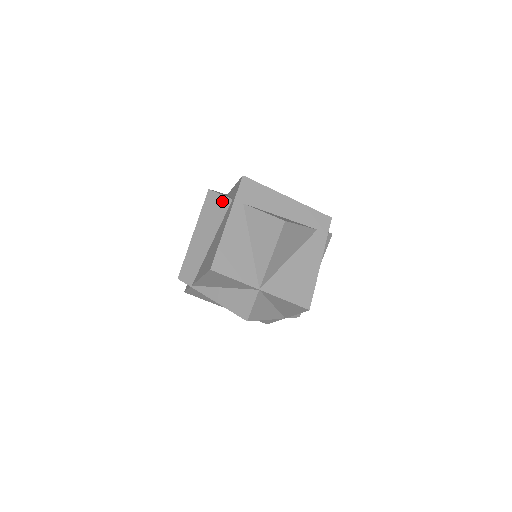
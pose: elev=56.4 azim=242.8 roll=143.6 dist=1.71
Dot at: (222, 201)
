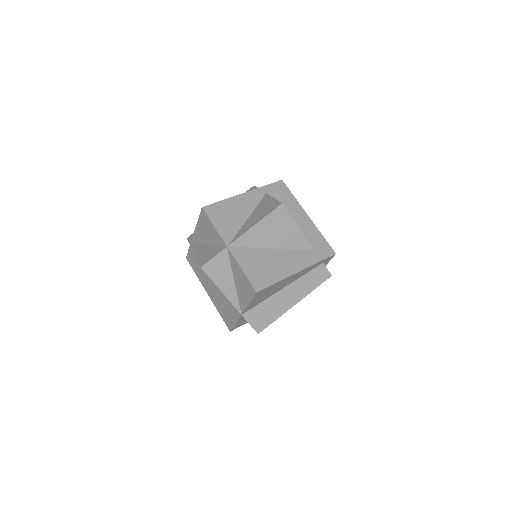
Dot at: occluded
